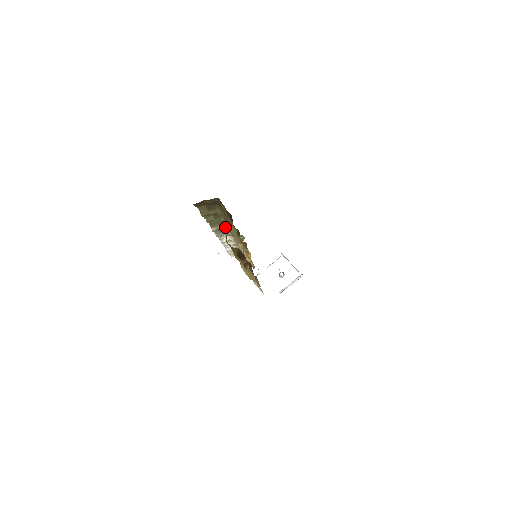
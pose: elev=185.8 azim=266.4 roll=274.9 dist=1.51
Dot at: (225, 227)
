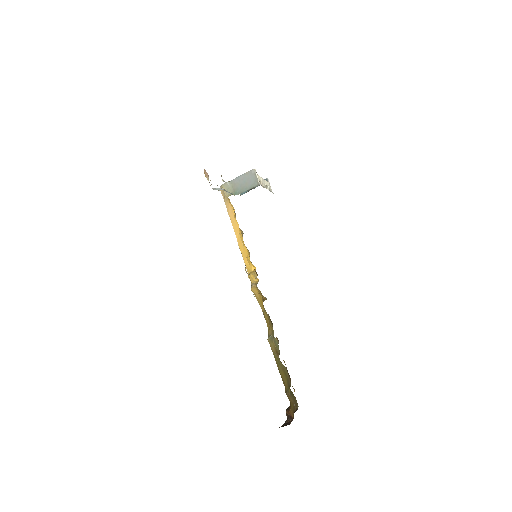
Dot at: occluded
